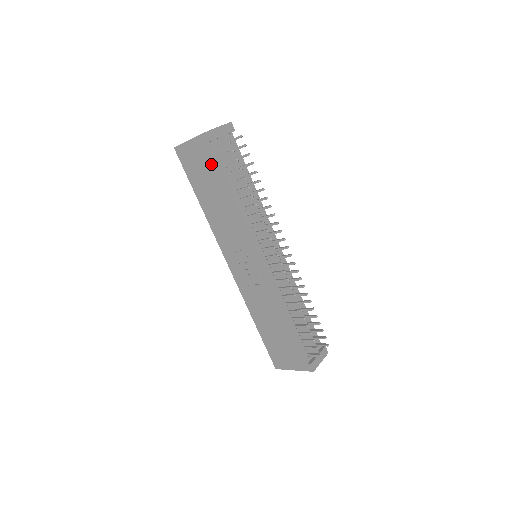
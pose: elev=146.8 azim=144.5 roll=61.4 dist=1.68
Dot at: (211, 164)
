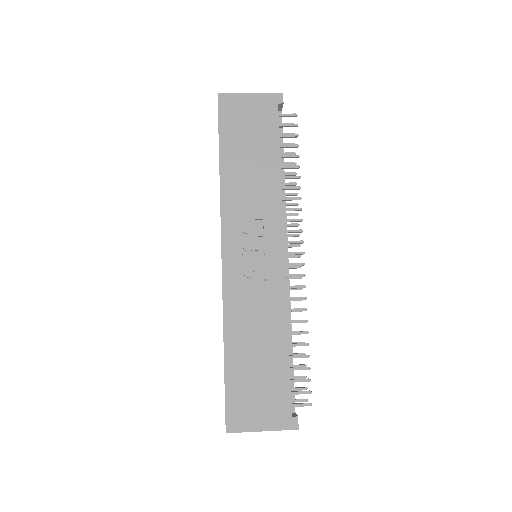
Dot at: (266, 125)
